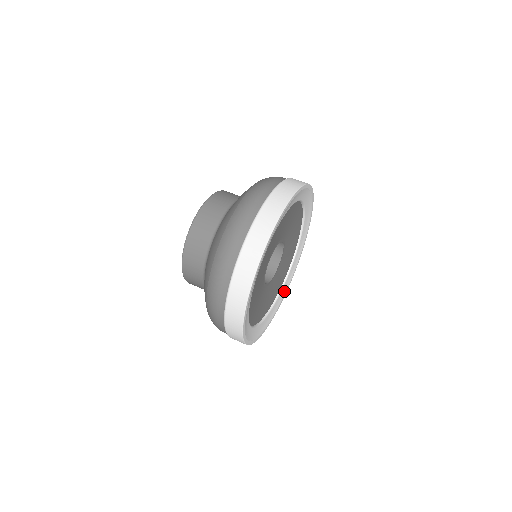
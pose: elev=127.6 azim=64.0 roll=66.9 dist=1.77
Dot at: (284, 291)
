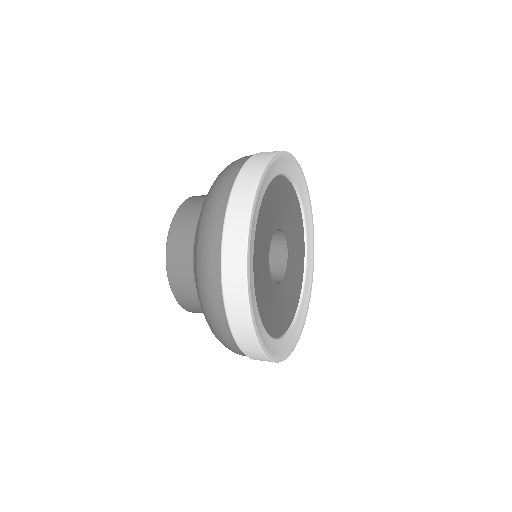
Dot at: (291, 342)
